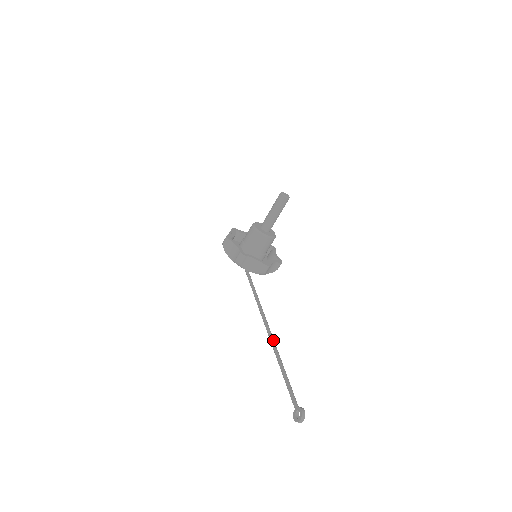
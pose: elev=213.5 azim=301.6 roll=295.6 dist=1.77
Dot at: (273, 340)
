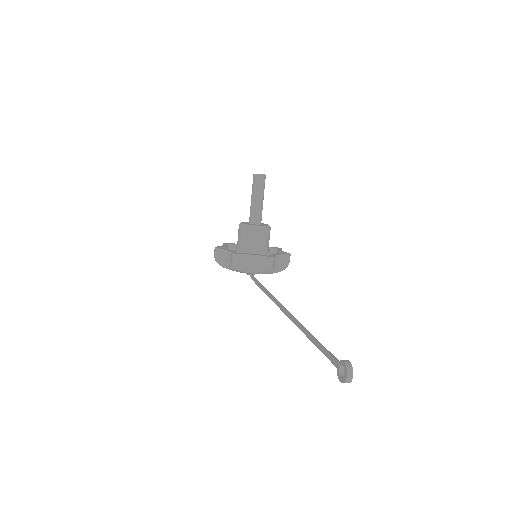
Dot at: (293, 317)
